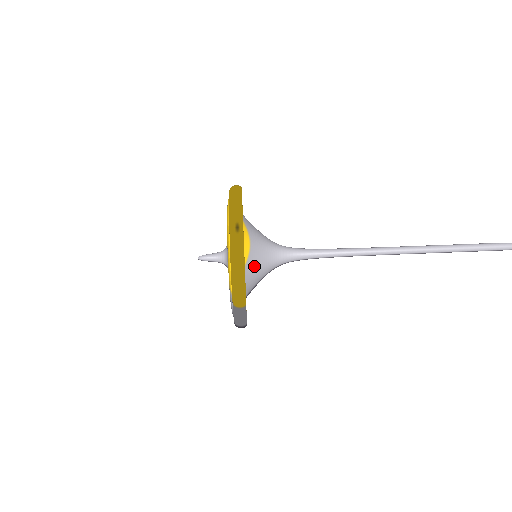
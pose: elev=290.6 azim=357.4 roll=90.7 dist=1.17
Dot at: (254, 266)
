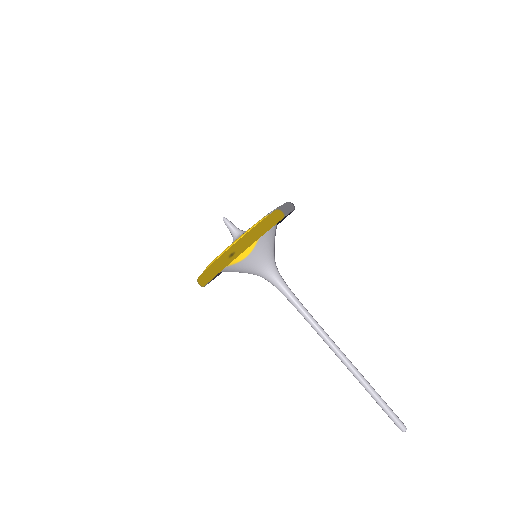
Dot at: (237, 269)
